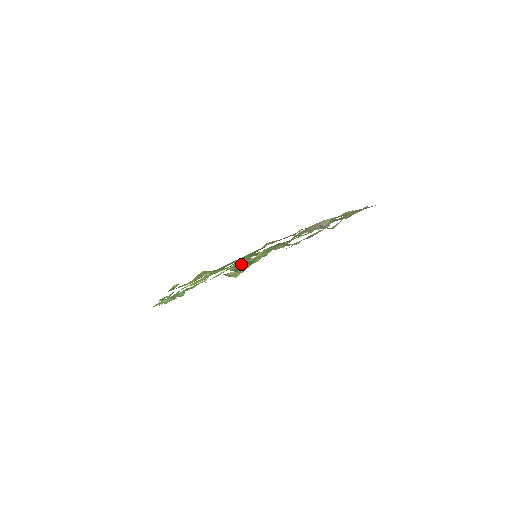
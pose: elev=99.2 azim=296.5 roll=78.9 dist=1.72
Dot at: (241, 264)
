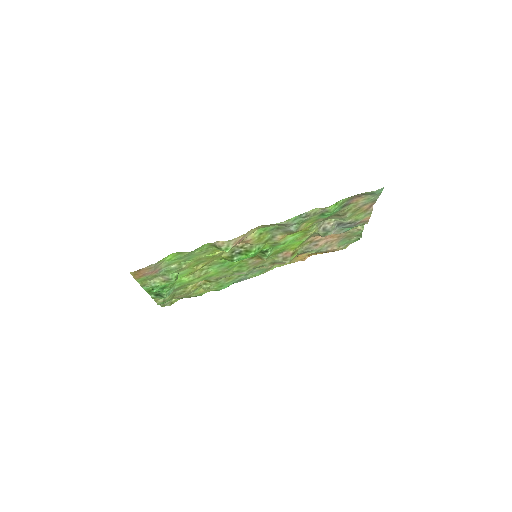
Dot at: (236, 250)
